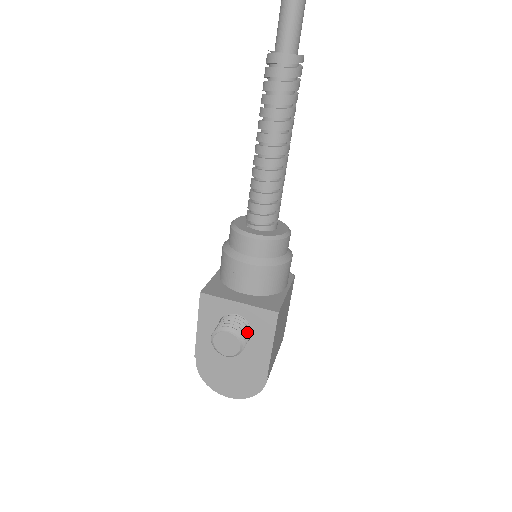
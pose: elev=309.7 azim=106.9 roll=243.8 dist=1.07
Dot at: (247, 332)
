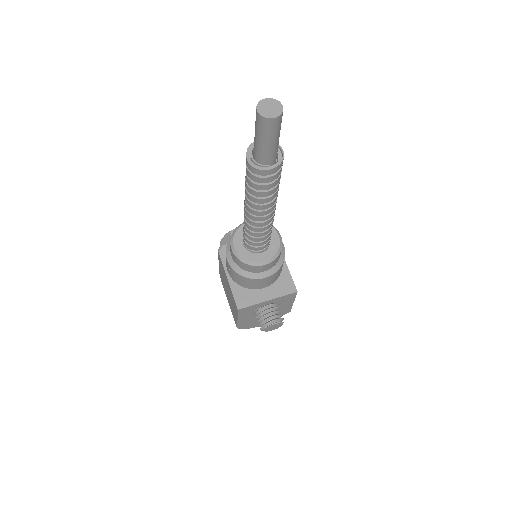
Dot at: (278, 309)
